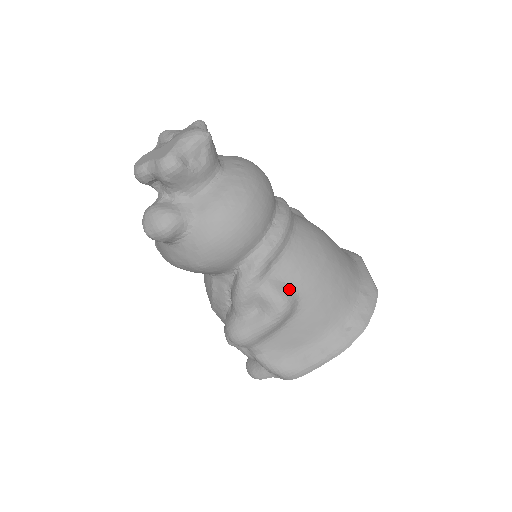
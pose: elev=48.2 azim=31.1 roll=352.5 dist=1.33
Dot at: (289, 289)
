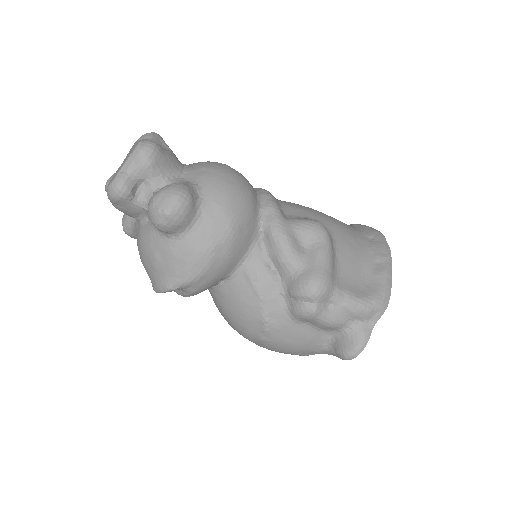
Dot at: occluded
